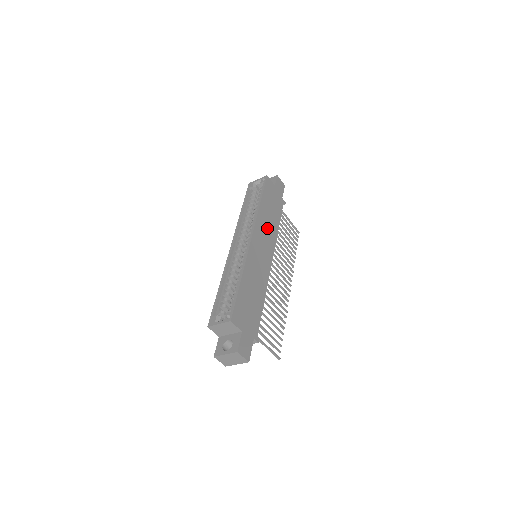
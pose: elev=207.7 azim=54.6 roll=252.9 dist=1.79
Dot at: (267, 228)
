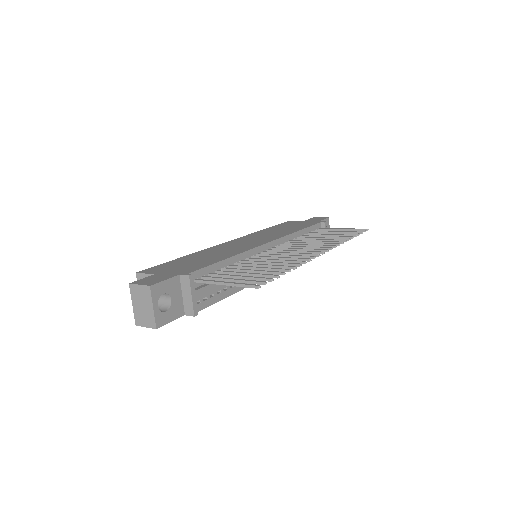
Dot at: (270, 234)
